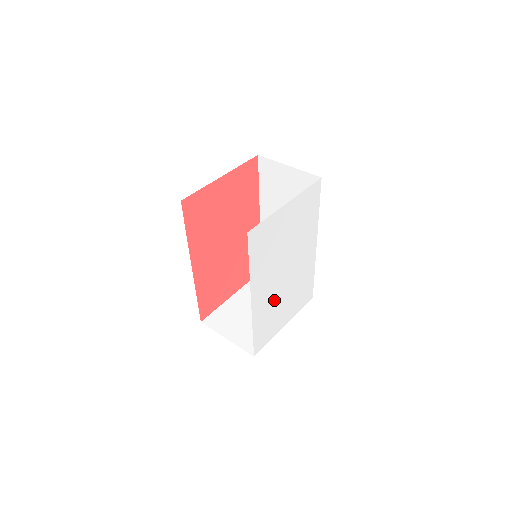
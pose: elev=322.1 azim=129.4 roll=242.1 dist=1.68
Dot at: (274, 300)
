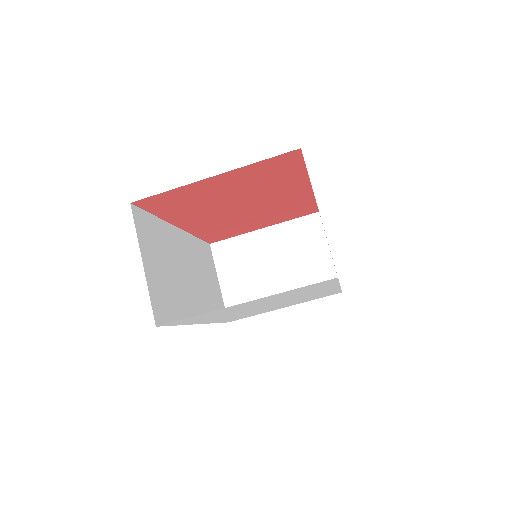
Dot at: (251, 312)
